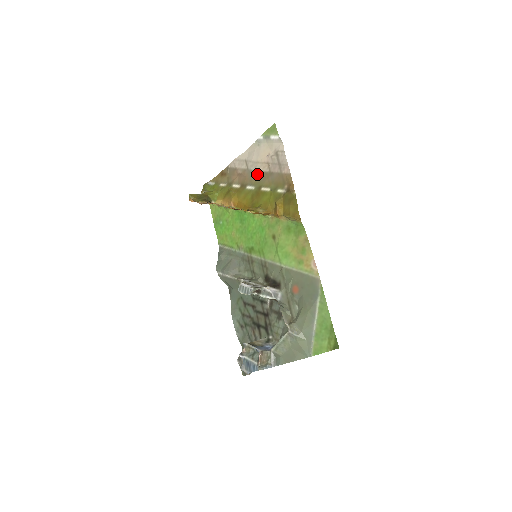
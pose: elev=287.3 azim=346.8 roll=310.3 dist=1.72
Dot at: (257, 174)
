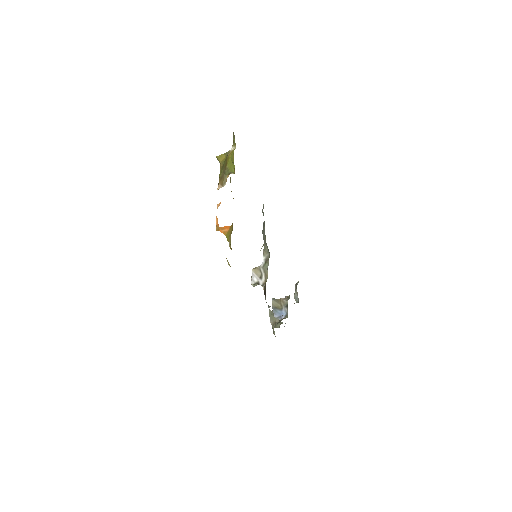
Dot at: occluded
